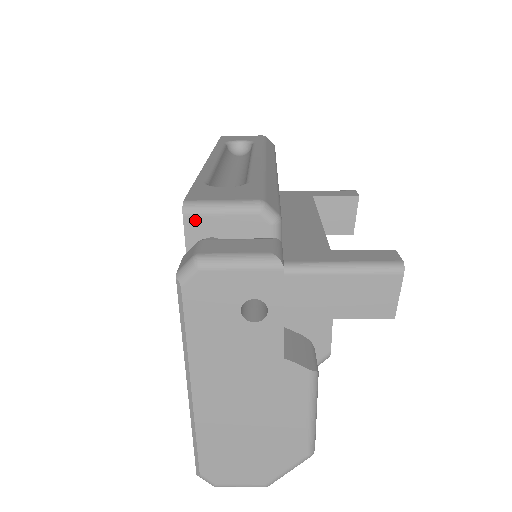
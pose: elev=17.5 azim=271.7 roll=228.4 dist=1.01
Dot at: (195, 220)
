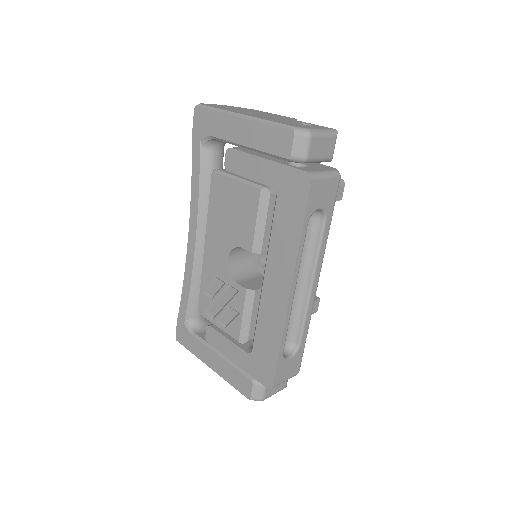
Dot at: occluded
